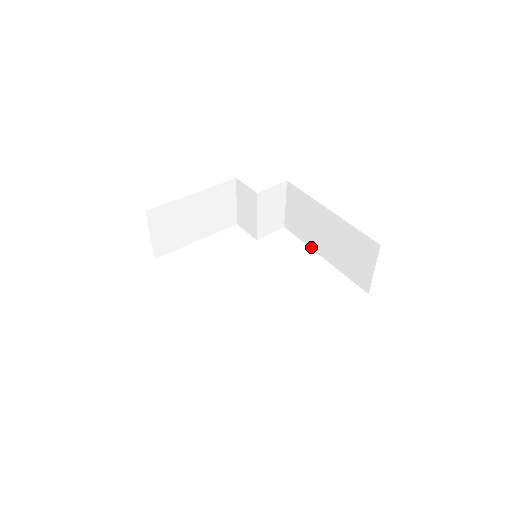
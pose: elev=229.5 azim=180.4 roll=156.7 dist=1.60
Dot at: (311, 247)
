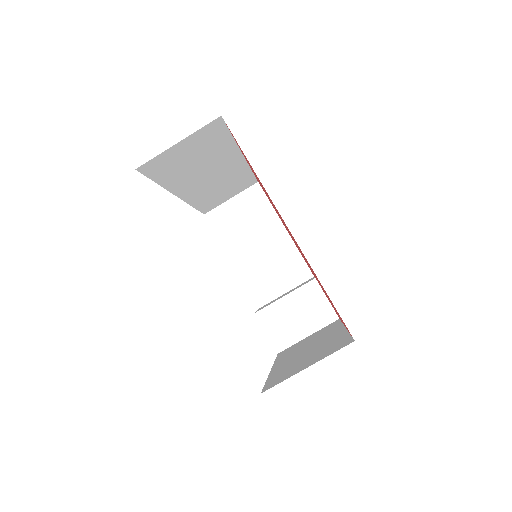
Dot at: (275, 363)
